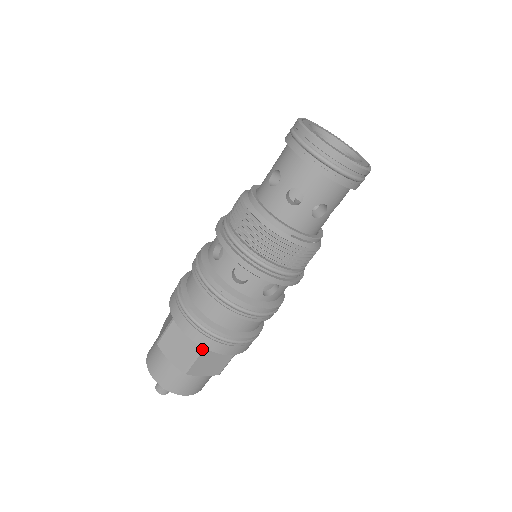
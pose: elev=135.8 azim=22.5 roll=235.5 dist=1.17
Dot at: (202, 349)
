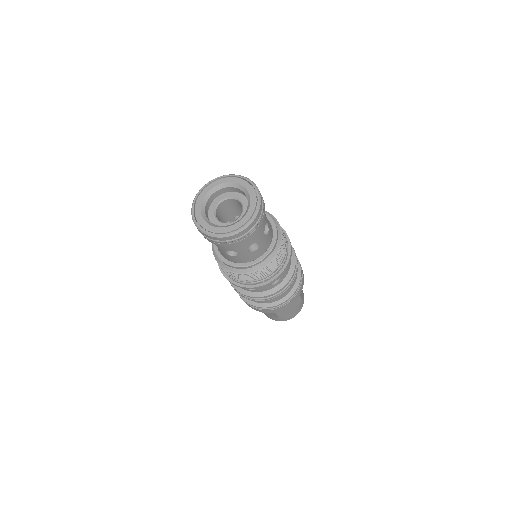
Dot at: occluded
